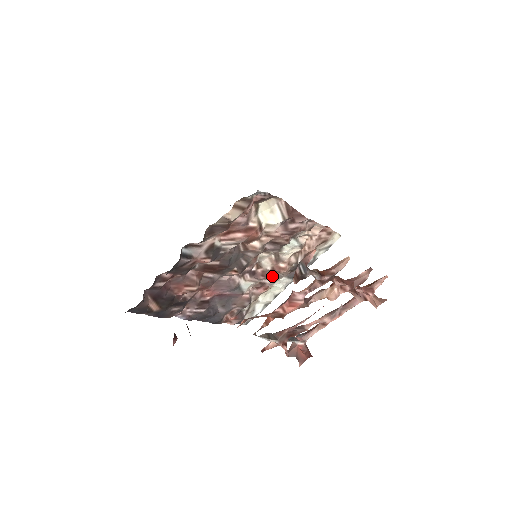
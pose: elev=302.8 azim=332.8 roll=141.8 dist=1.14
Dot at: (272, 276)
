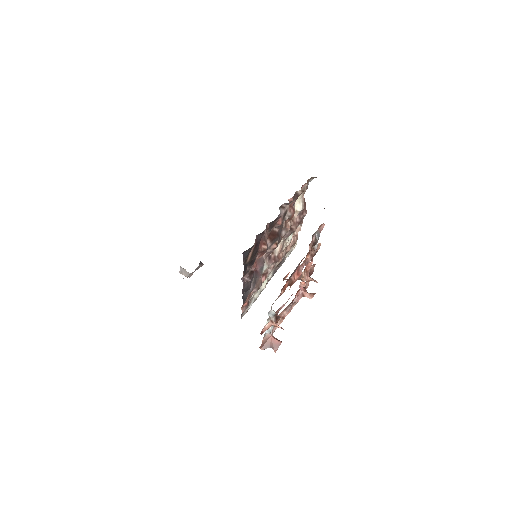
Dot at: (276, 262)
